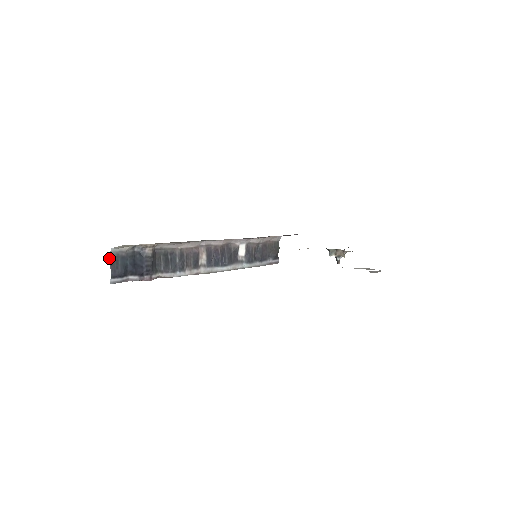
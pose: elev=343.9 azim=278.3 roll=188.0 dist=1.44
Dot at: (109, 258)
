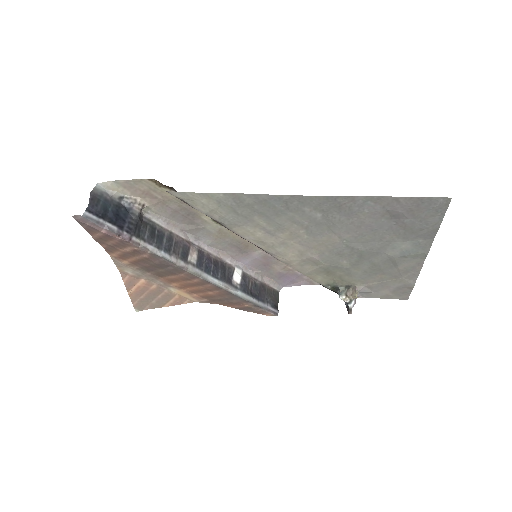
Dot at: (91, 193)
